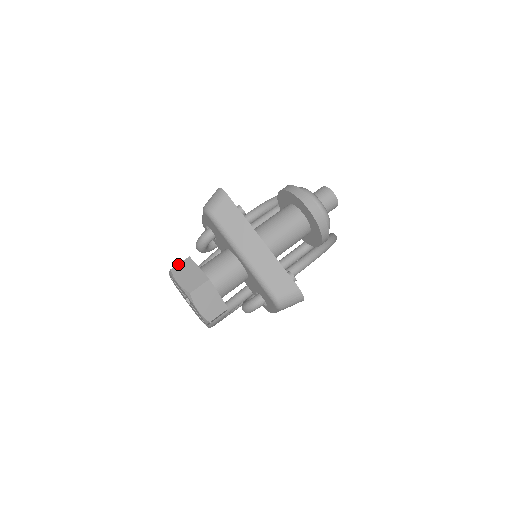
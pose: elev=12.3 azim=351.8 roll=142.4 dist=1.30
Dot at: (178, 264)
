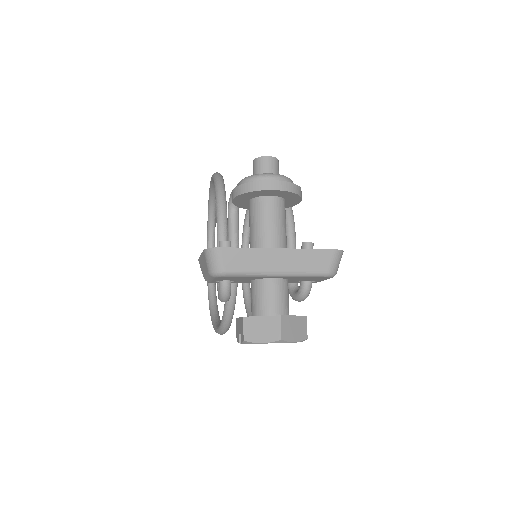
Dot at: (243, 331)
